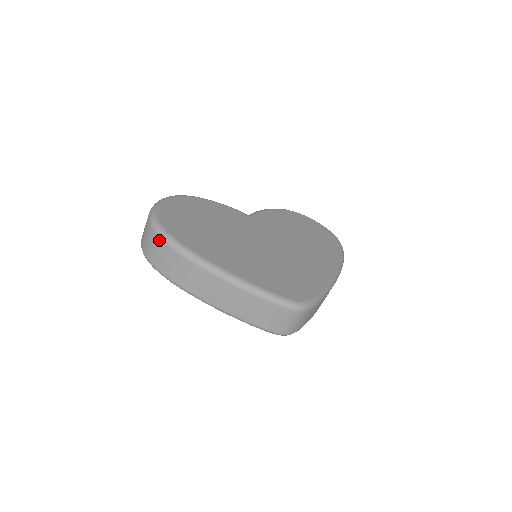
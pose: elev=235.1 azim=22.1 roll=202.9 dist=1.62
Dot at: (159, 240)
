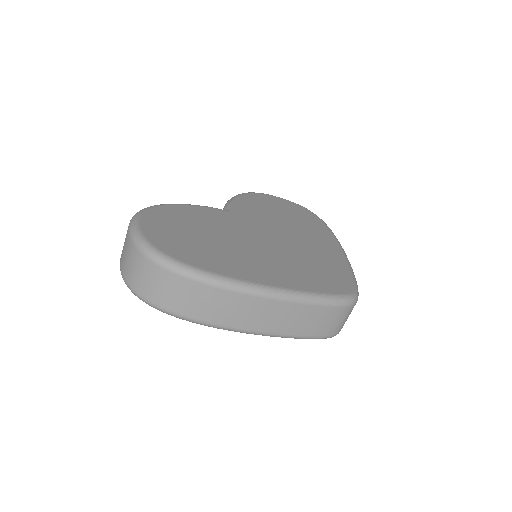
Dot at: (171, 275)
